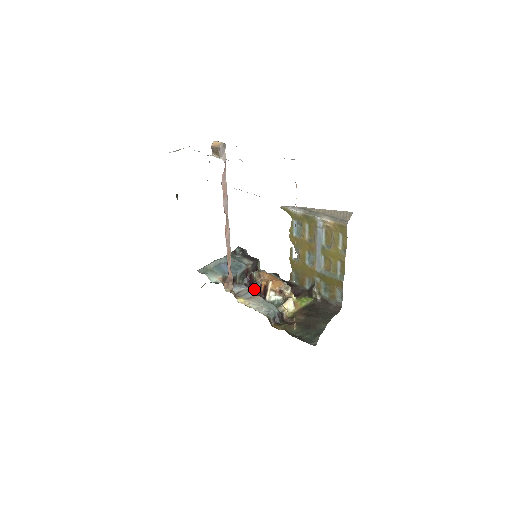
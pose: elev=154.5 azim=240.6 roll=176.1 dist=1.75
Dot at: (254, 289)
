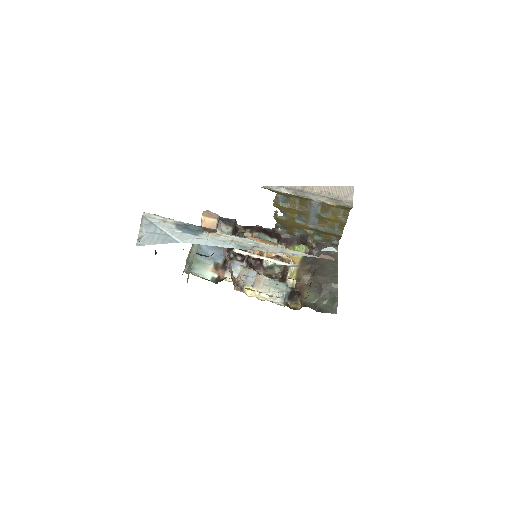
Dot at: (247, 259)
